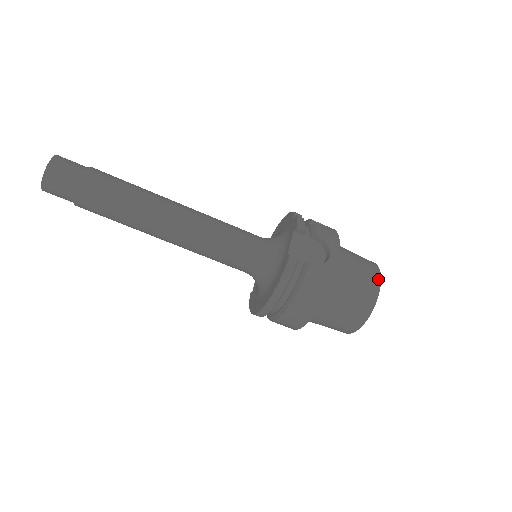
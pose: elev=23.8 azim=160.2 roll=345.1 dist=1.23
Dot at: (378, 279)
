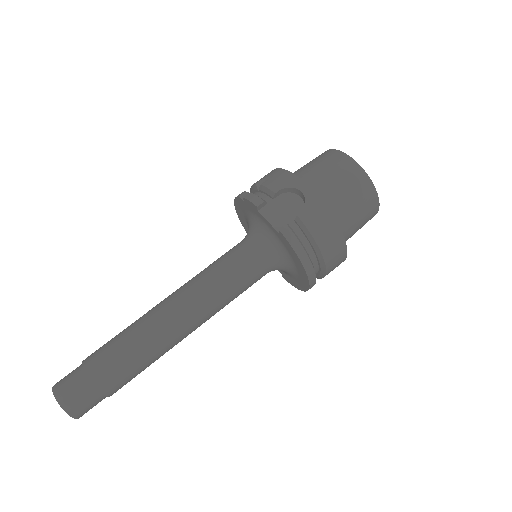
Dot at: (347, 159)
